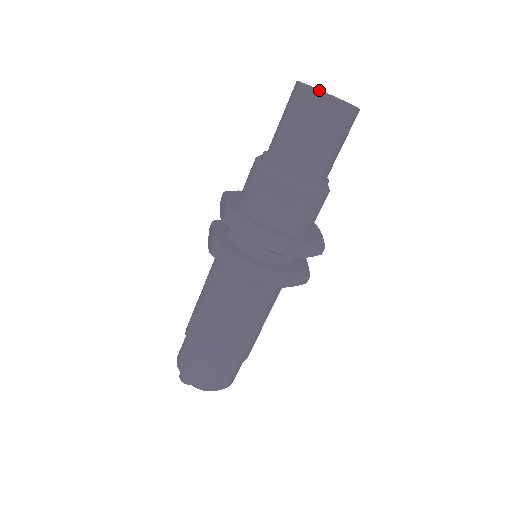
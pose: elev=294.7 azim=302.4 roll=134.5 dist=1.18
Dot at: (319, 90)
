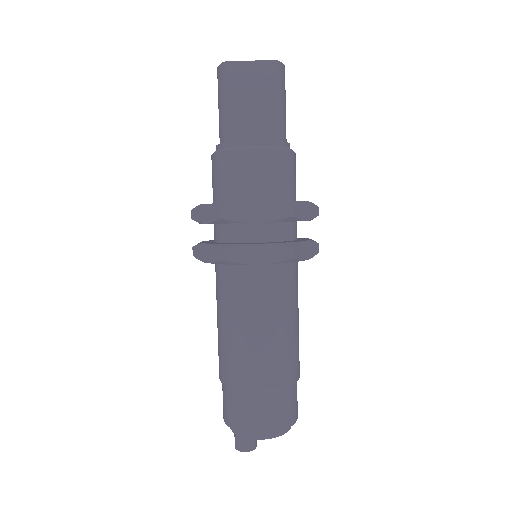
Dot at: occluded
